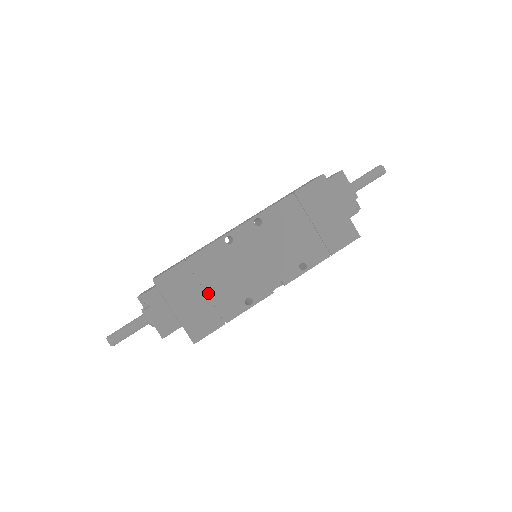
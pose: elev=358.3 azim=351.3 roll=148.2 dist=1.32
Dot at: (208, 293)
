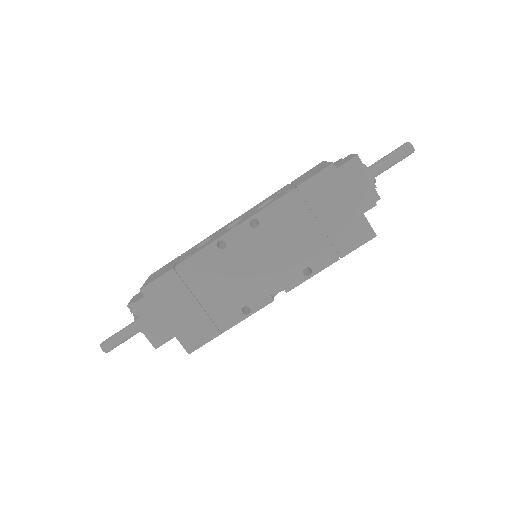
Dot at: (201, 302)
